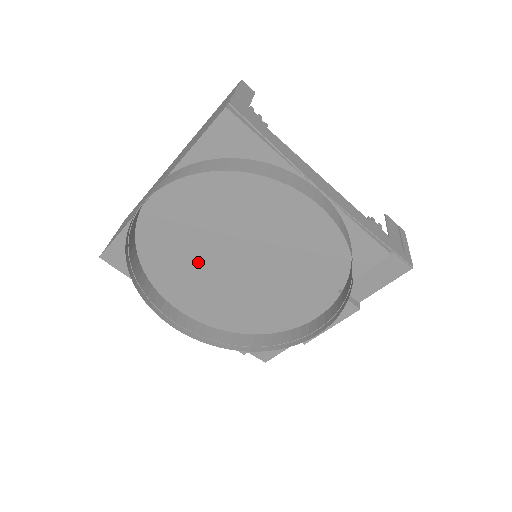
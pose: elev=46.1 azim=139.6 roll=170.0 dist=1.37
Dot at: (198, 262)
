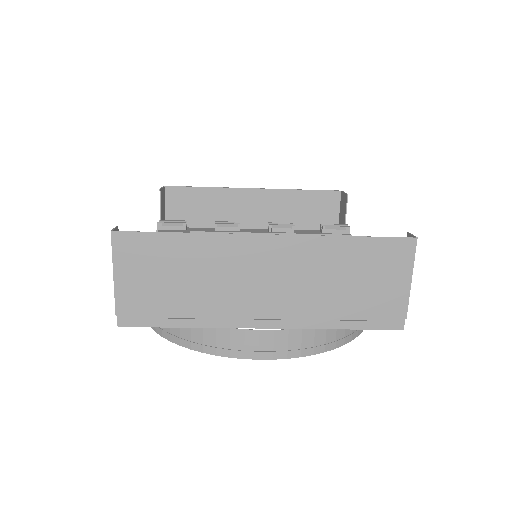
Dot at: occluded
